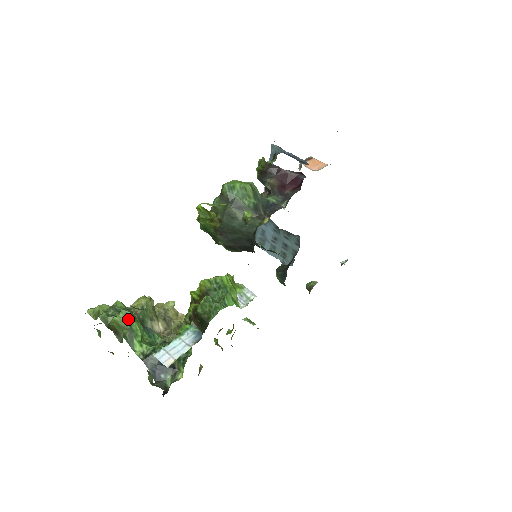
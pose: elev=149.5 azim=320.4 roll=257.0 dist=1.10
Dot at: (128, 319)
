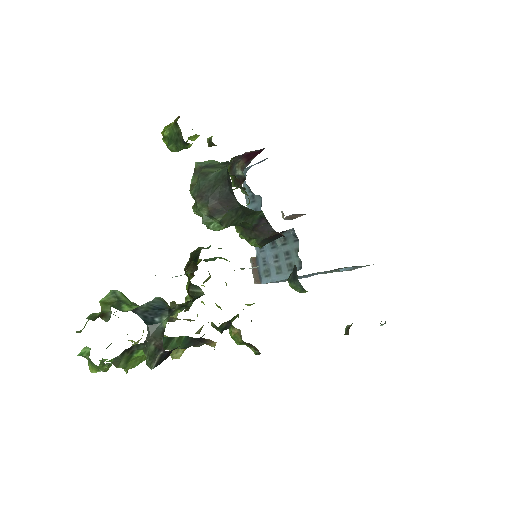
Dot at: (116, 294)
